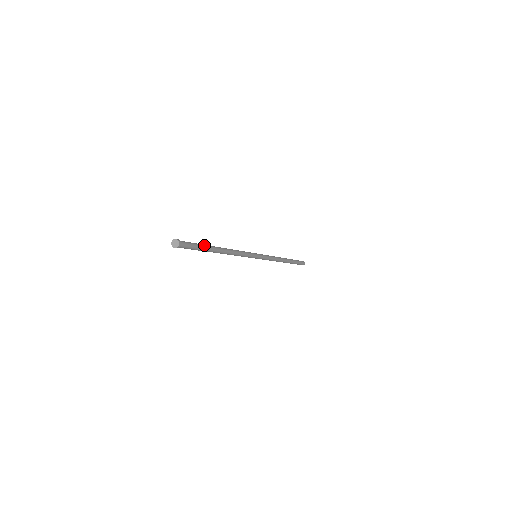
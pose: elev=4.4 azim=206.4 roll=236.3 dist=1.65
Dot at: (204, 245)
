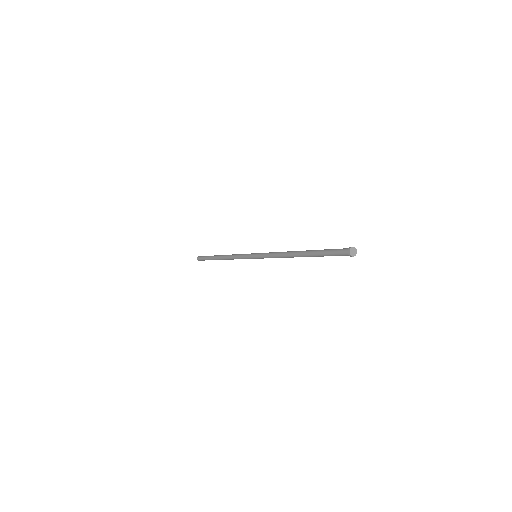
Dot at: occluded
